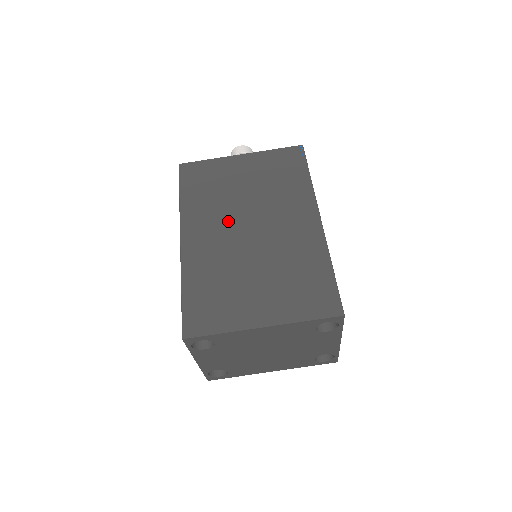
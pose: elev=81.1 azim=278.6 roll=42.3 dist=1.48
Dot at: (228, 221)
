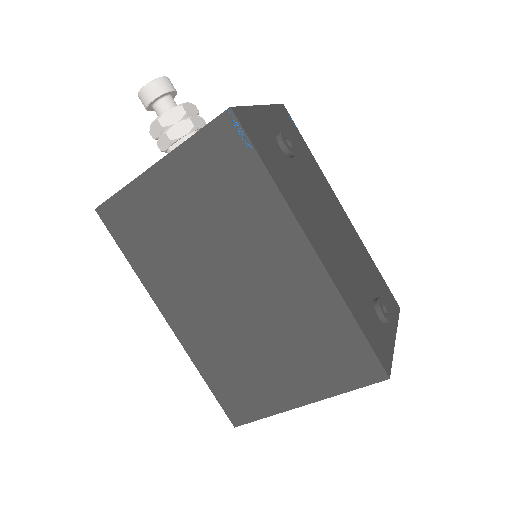
Dot at: (201, 284)
